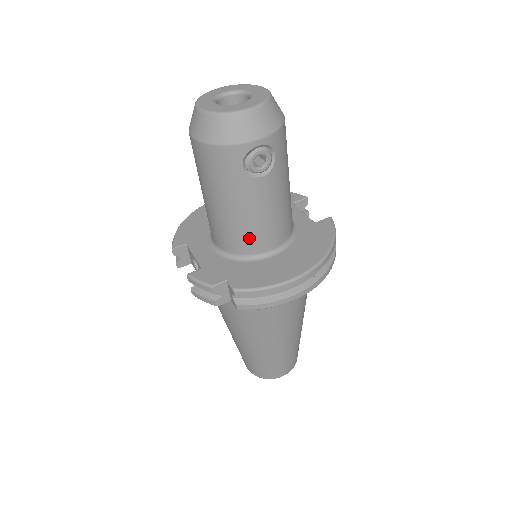
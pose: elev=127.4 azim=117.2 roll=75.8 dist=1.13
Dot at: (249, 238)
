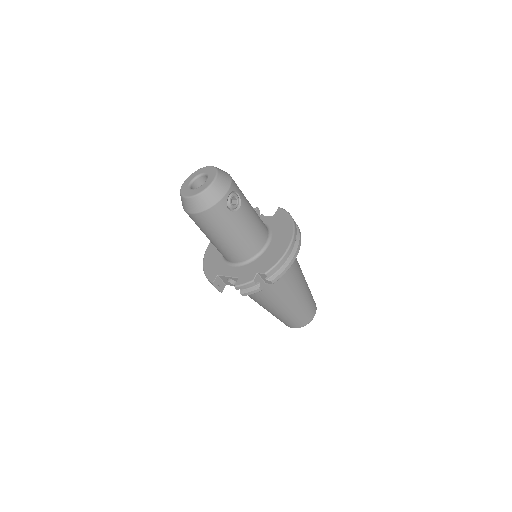
Dot at: (252, 244)
